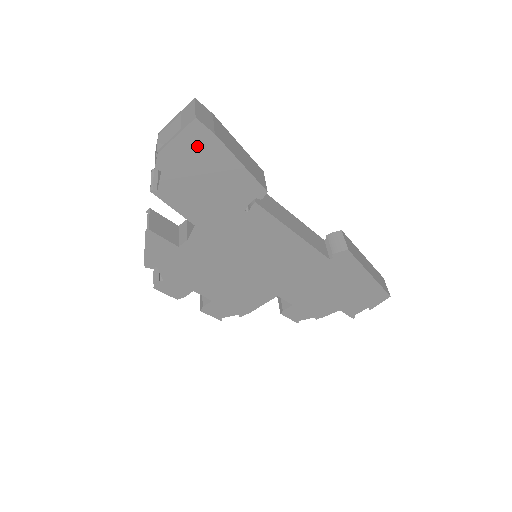
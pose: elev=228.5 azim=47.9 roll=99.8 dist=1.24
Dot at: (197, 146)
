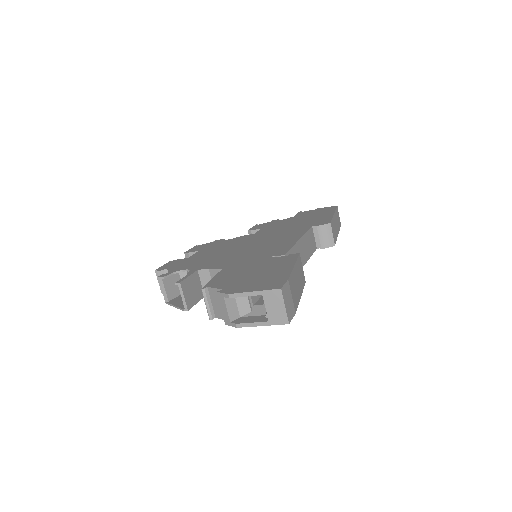
Dot at: occluded
